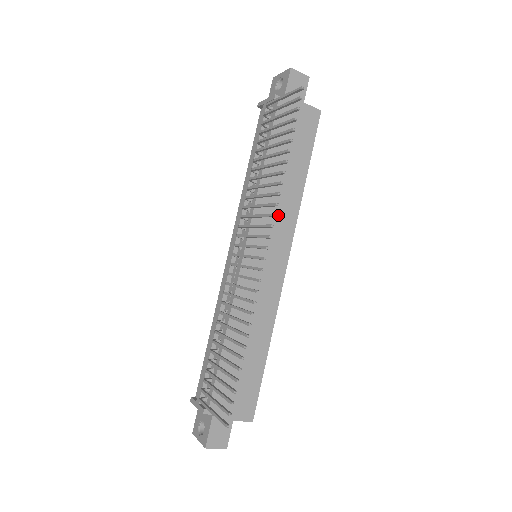
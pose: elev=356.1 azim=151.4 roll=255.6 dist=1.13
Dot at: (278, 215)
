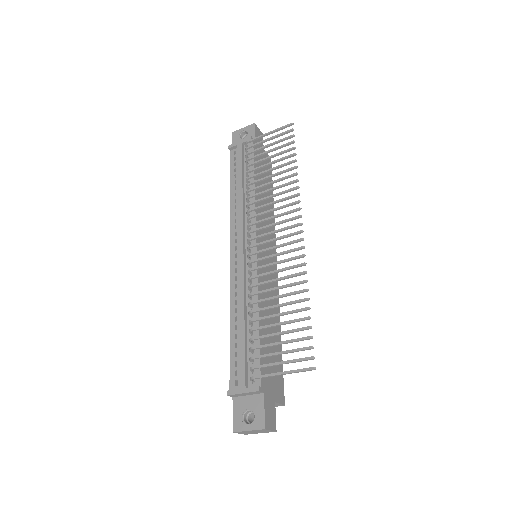
Dot at: (267, 224)
